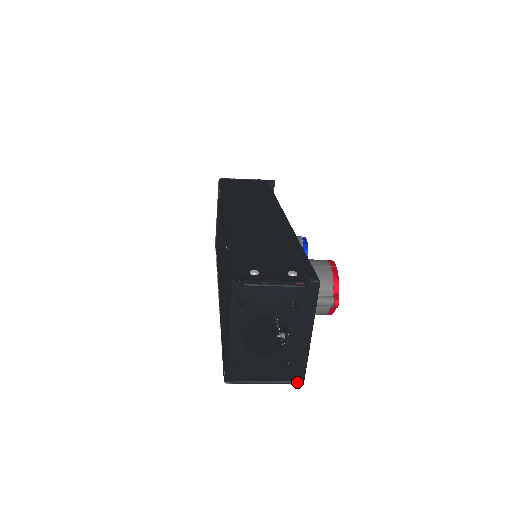
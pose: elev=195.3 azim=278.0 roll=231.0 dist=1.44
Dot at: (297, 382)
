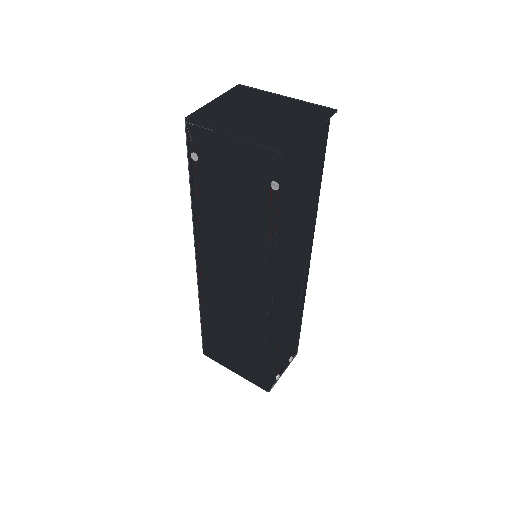
Dot at: occluded
